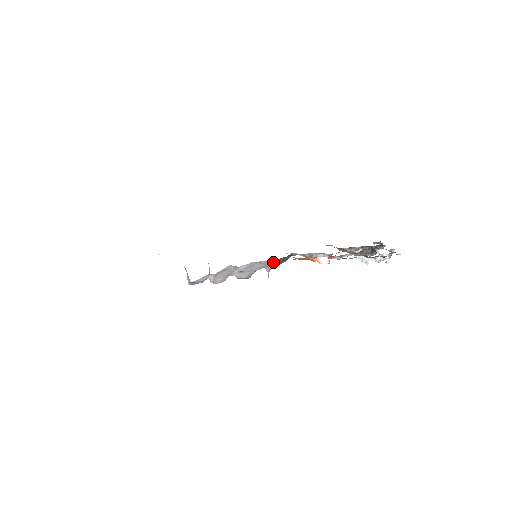
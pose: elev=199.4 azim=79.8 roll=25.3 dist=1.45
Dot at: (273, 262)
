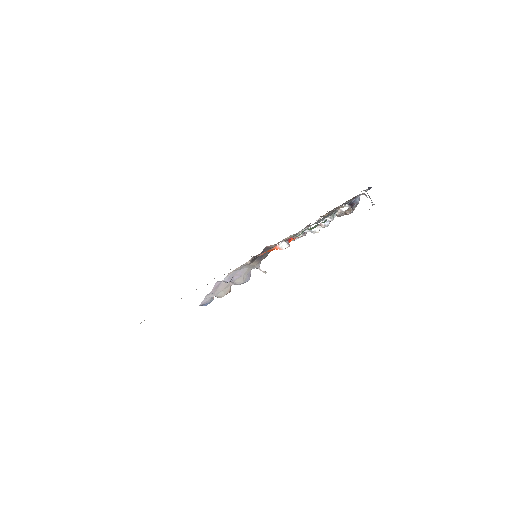
Dot at: (249, 264)
